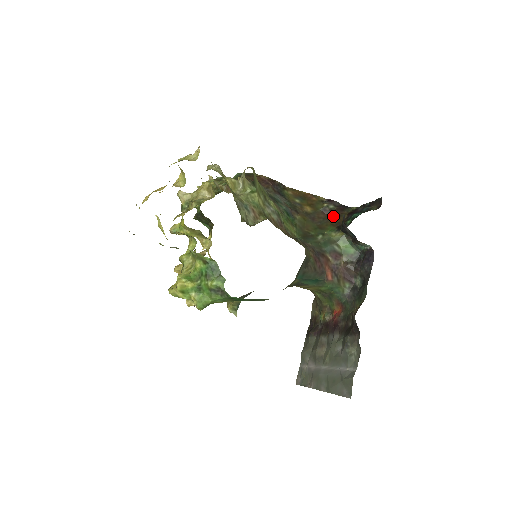
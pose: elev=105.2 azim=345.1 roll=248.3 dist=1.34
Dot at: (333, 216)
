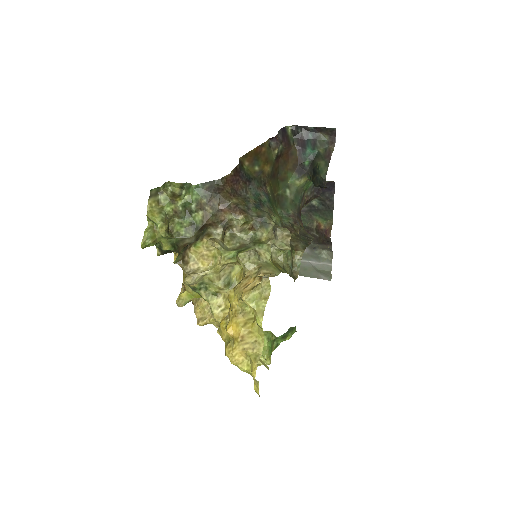
Dot at: (286, 158)
